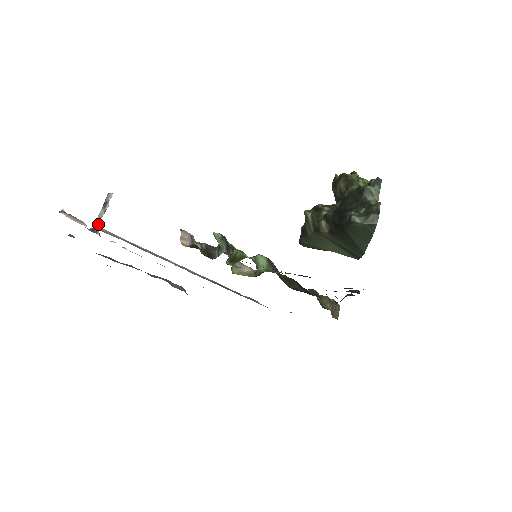
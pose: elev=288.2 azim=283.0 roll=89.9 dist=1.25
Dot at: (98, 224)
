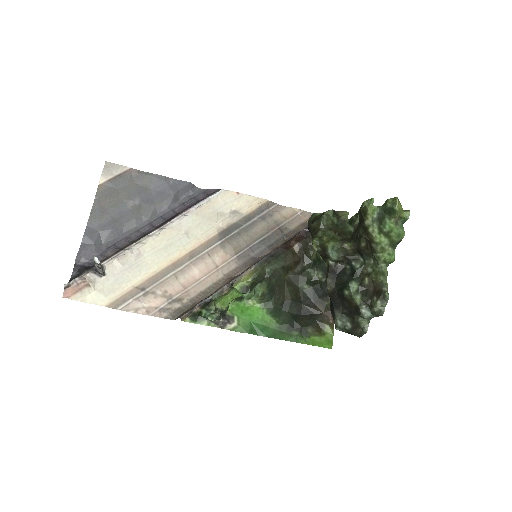
Dot at: (99, 270)
